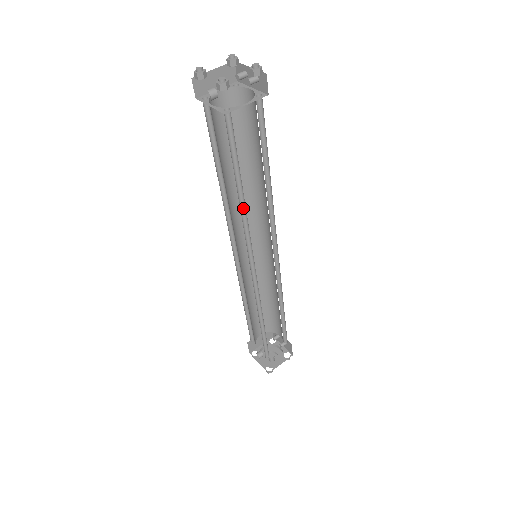
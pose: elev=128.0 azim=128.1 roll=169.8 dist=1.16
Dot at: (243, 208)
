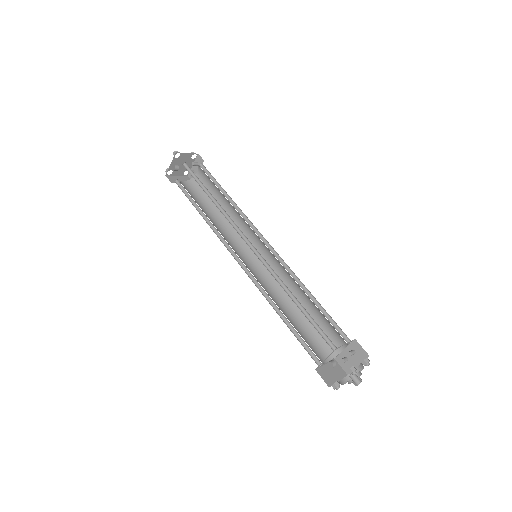
Dot at: (220, 209)
